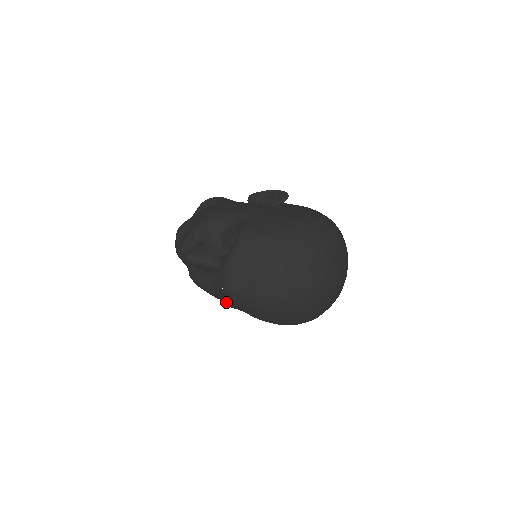
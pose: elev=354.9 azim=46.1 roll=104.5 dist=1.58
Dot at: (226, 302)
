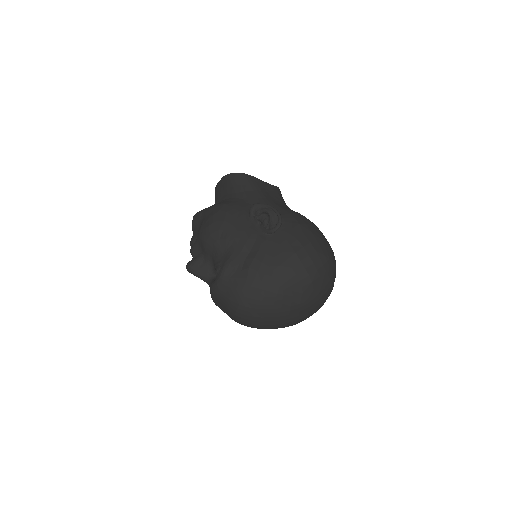
Dot at: occluded
